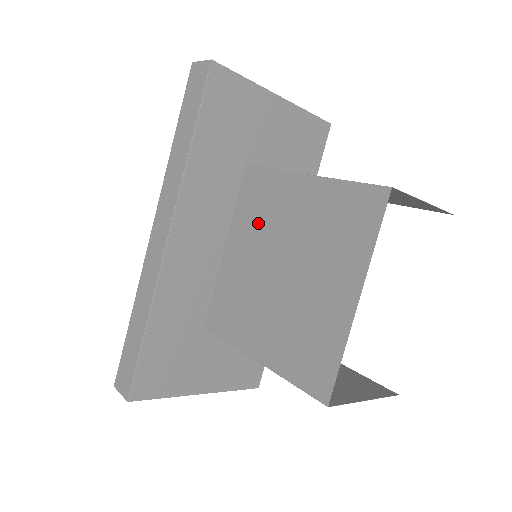
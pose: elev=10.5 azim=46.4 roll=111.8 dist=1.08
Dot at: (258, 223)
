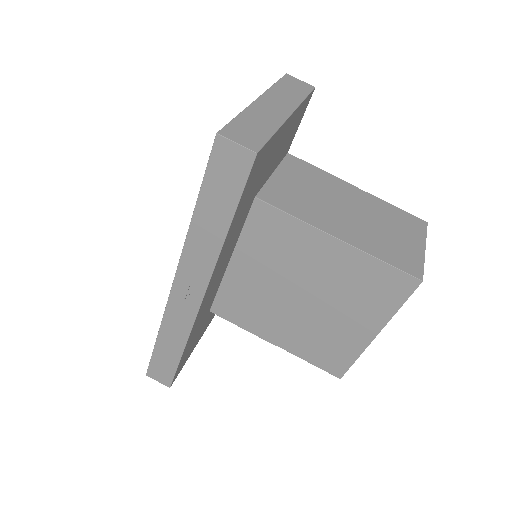
Dot at: (276, 257)
